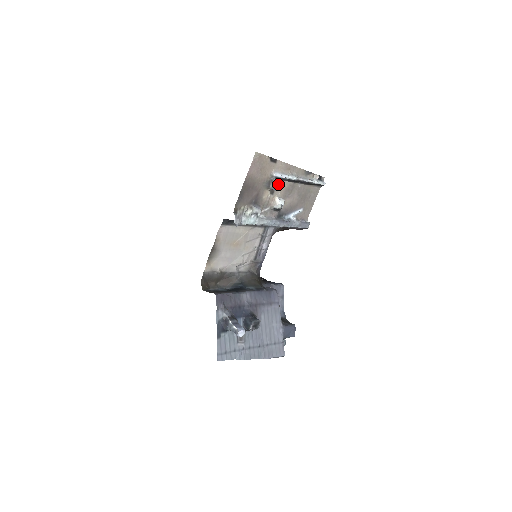
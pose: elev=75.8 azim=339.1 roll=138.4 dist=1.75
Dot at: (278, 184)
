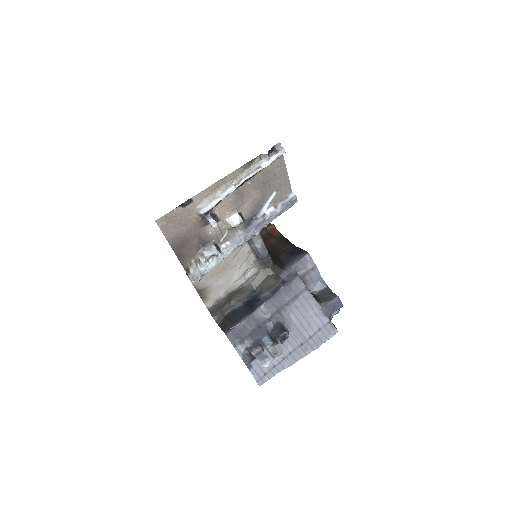
Dot at: (212, 221)
